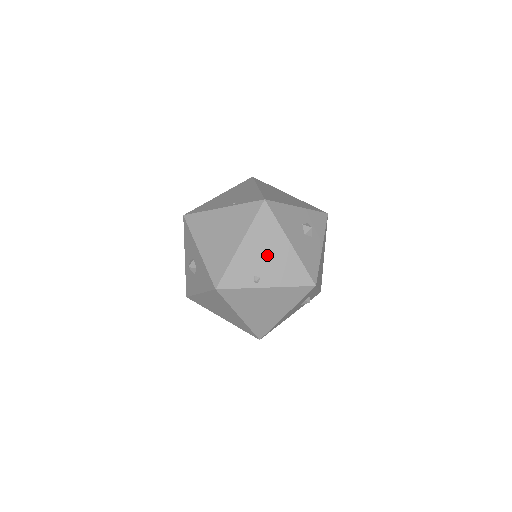
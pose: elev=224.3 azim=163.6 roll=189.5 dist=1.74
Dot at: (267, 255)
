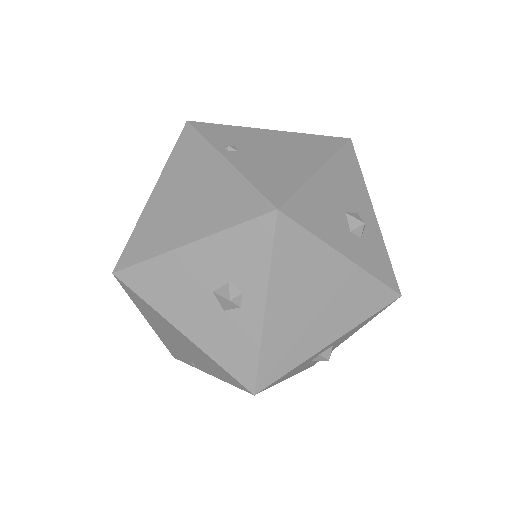
Dot at: (278, 152)
